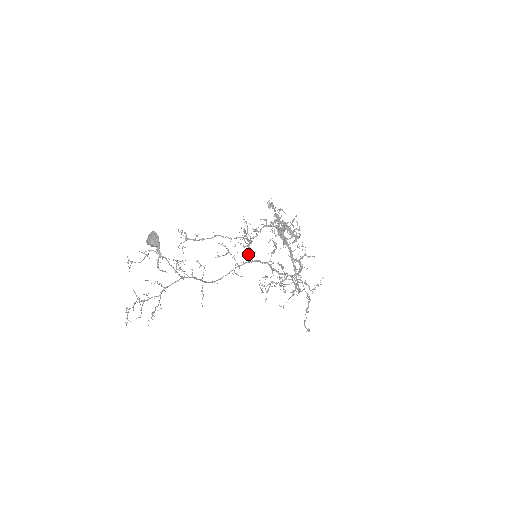
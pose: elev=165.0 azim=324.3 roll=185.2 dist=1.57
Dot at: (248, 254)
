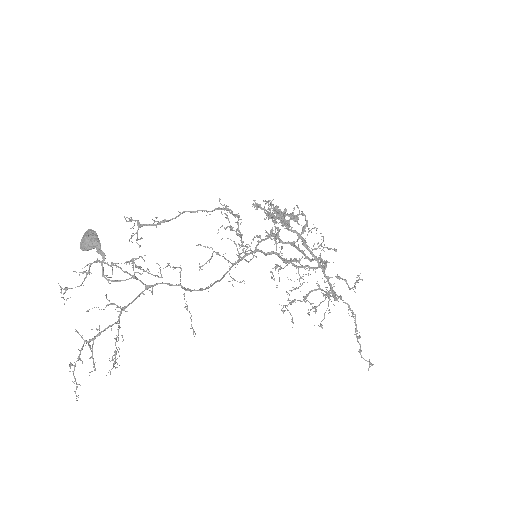
Dot at: occluded
